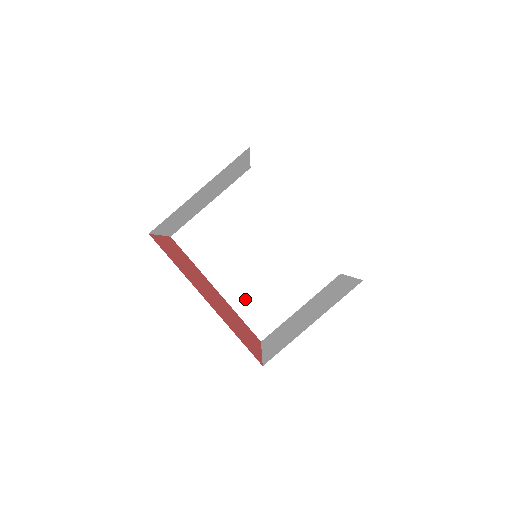
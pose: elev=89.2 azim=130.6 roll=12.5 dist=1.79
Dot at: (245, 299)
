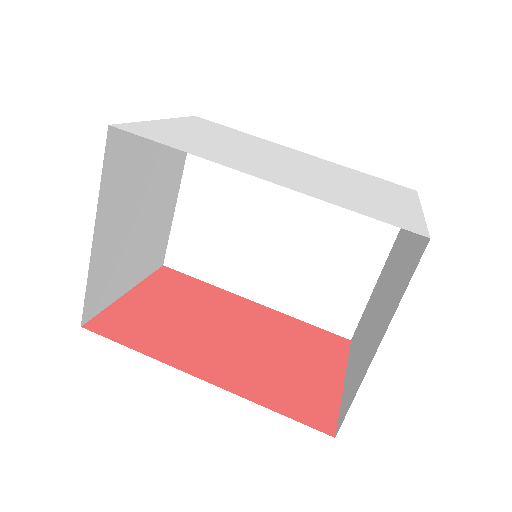
Dot at: (297, 296)
